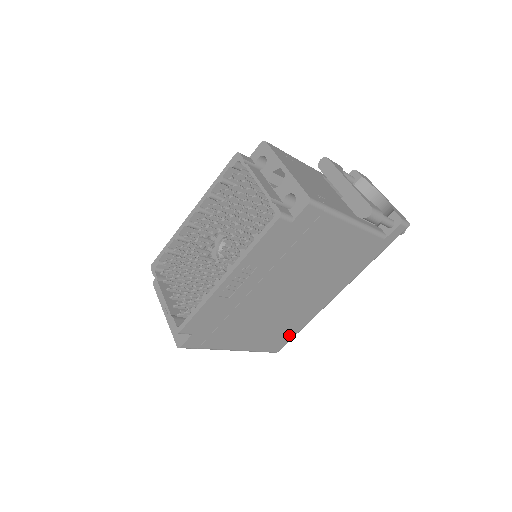
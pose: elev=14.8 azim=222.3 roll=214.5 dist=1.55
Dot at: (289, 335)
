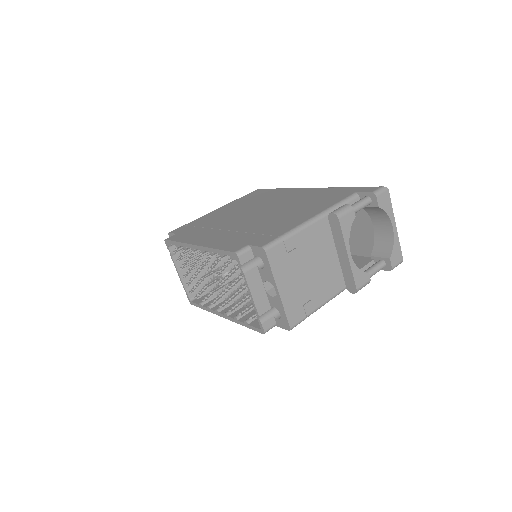
Dot at: occluded
